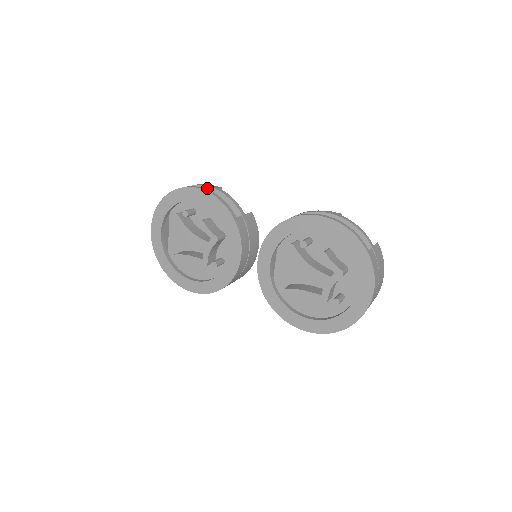
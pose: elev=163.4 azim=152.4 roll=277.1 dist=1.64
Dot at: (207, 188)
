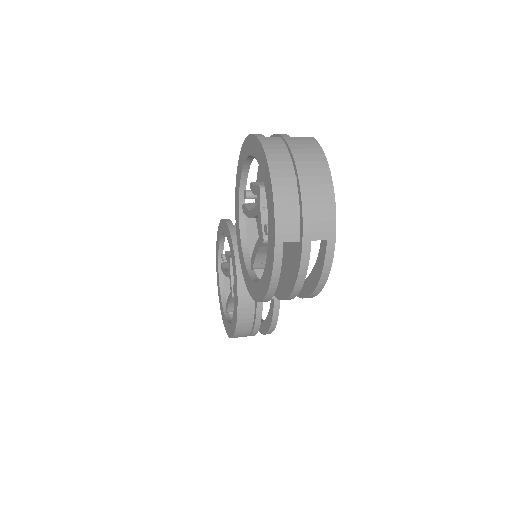
Dot at: occluded
